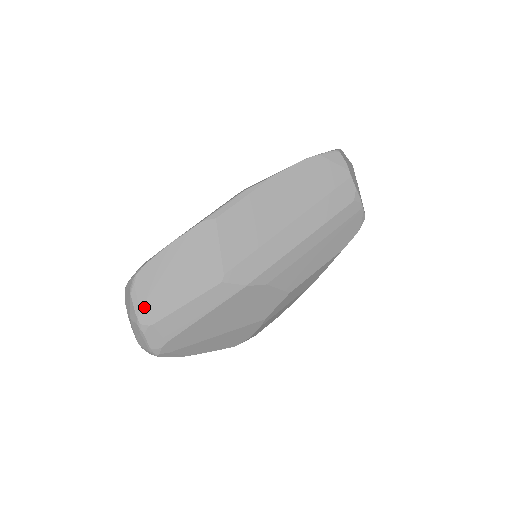
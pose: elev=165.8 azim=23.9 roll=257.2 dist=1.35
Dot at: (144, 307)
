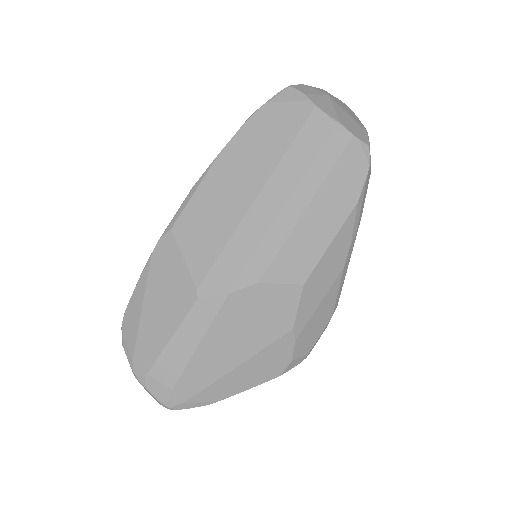
Dot at: (135, 356)
